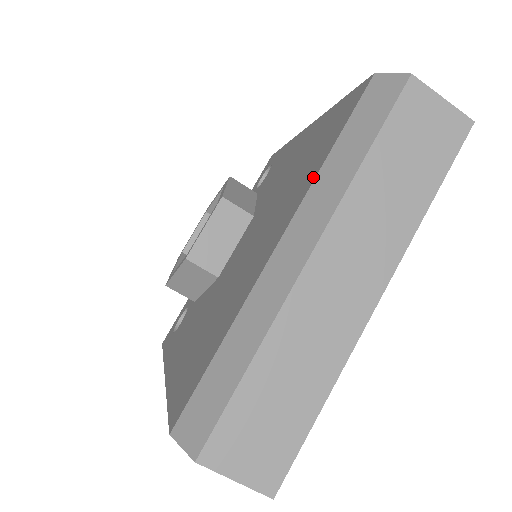
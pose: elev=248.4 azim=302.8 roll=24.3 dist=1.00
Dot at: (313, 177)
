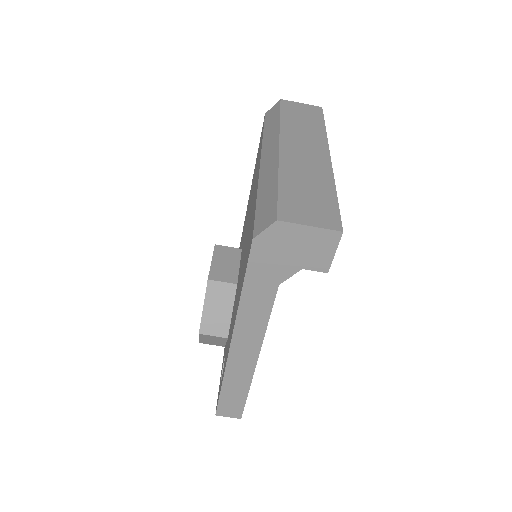
Dot at: (261, 145)
